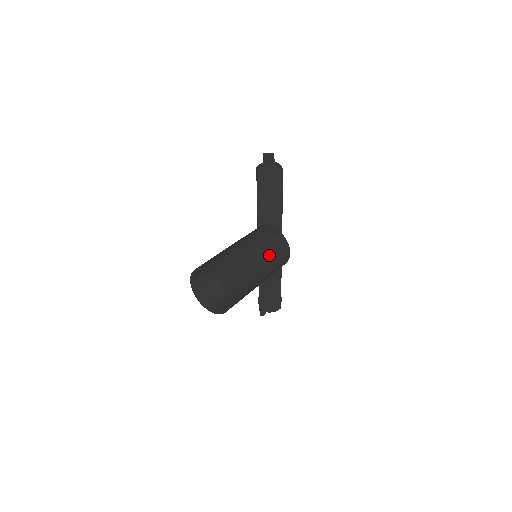
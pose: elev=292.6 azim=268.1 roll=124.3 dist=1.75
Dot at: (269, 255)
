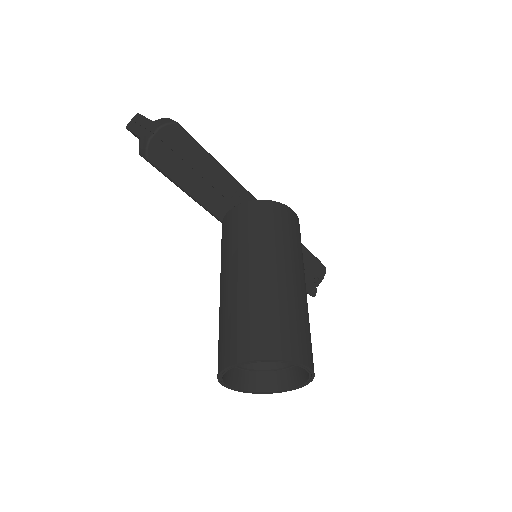
Dot at: (279, 245)
